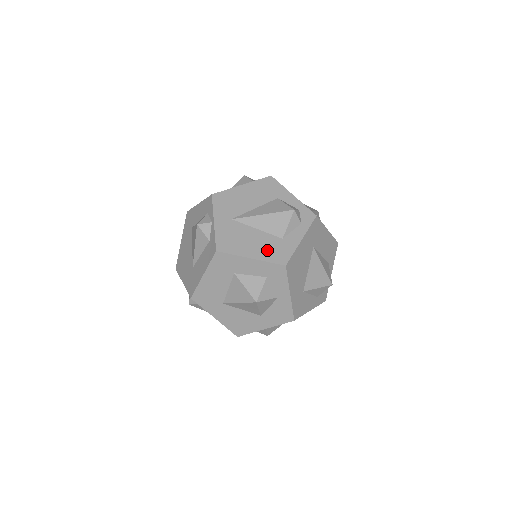
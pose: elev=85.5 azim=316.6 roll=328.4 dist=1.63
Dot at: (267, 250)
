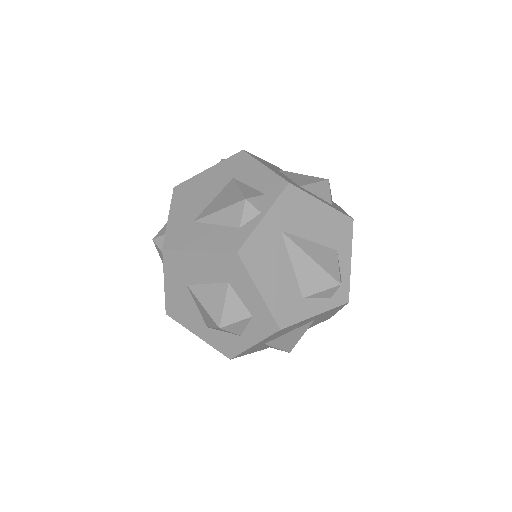
Dot at: (280, 297)
